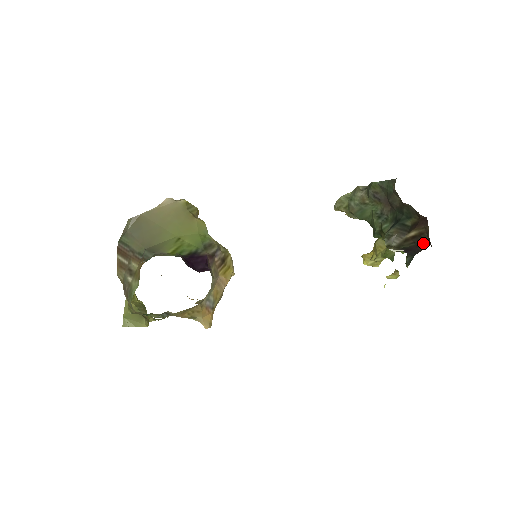
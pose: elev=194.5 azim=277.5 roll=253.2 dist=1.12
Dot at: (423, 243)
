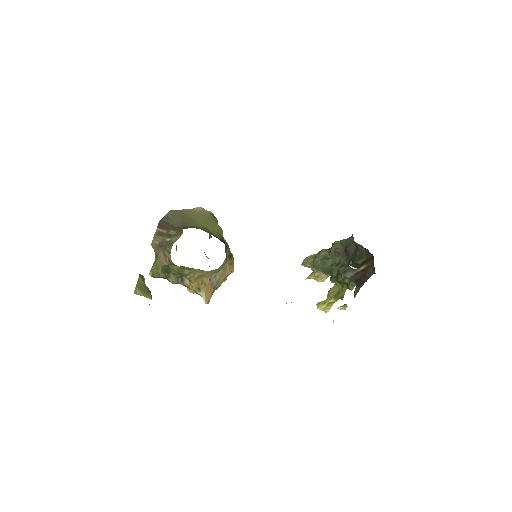
Dot at: (369, 273)
